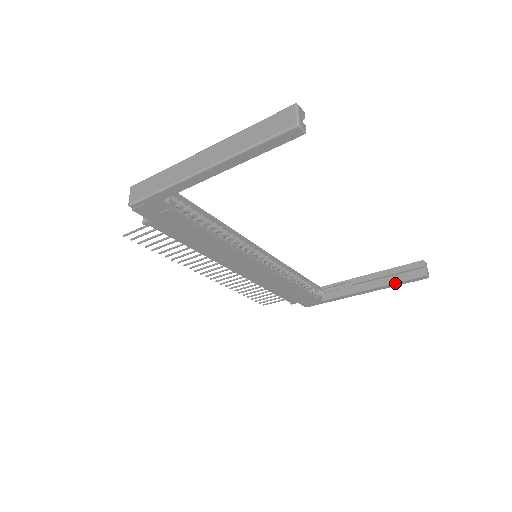
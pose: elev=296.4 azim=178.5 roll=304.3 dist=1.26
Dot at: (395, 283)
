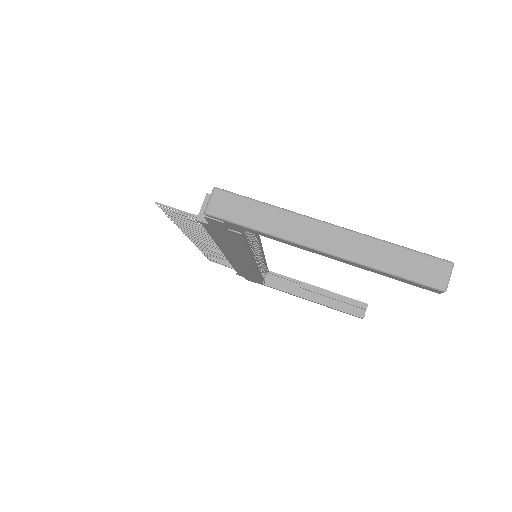
Dot at: (335, 309)
